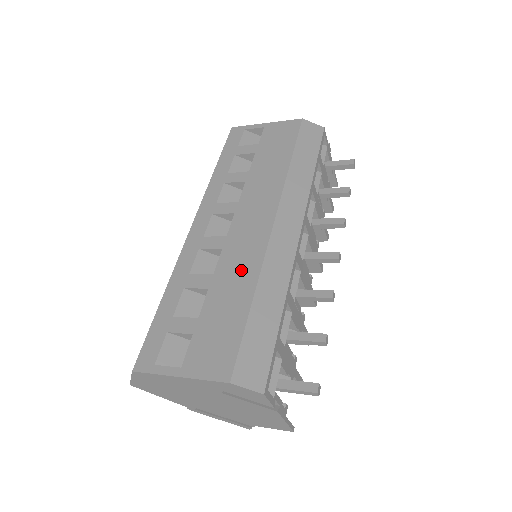
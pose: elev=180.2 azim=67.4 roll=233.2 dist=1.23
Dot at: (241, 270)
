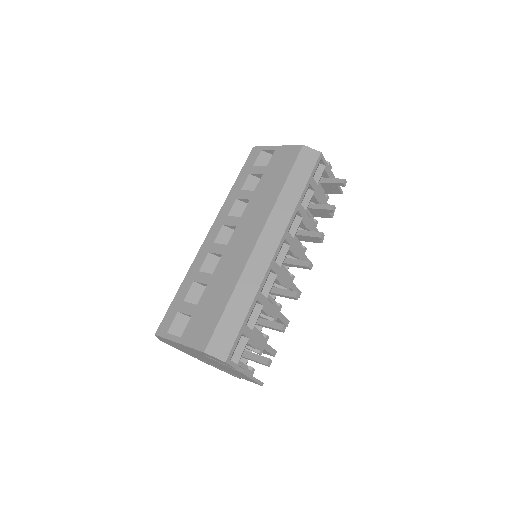
Dot at: (229, 273)
